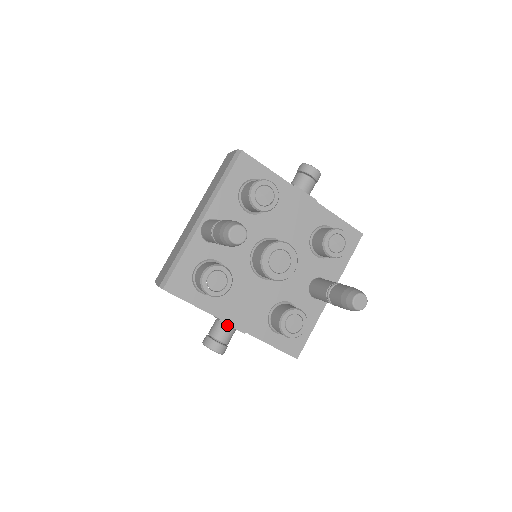
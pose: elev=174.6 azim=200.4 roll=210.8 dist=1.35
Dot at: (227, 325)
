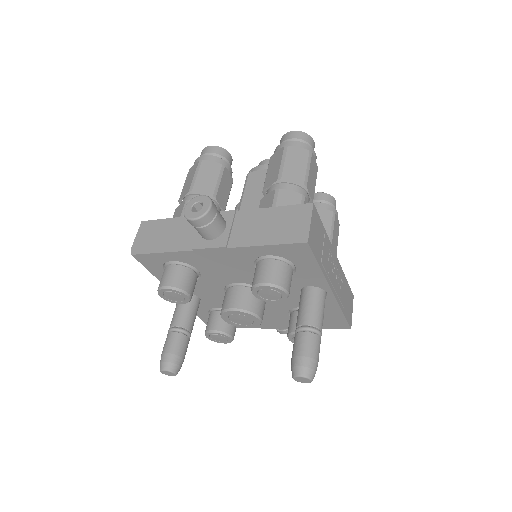
Dot at: occluded
